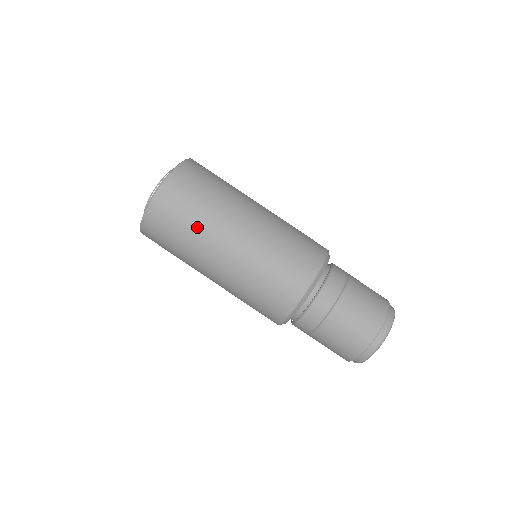
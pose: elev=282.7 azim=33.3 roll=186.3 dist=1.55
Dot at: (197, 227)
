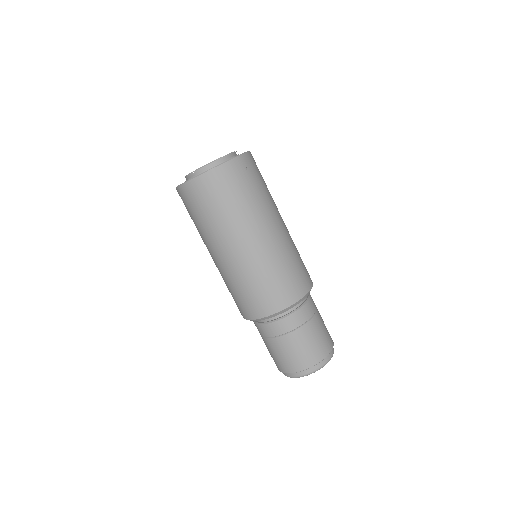
Dot at: (211, 224)
